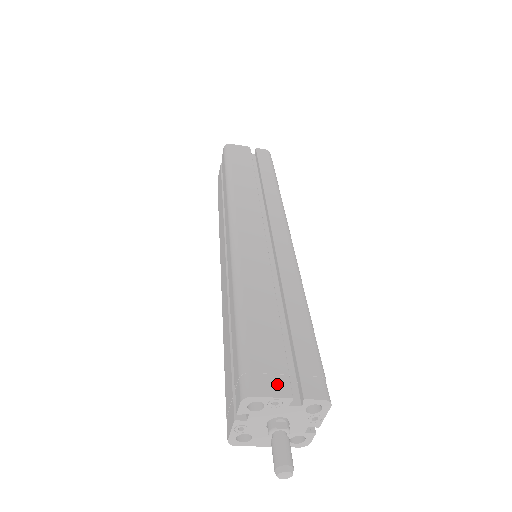
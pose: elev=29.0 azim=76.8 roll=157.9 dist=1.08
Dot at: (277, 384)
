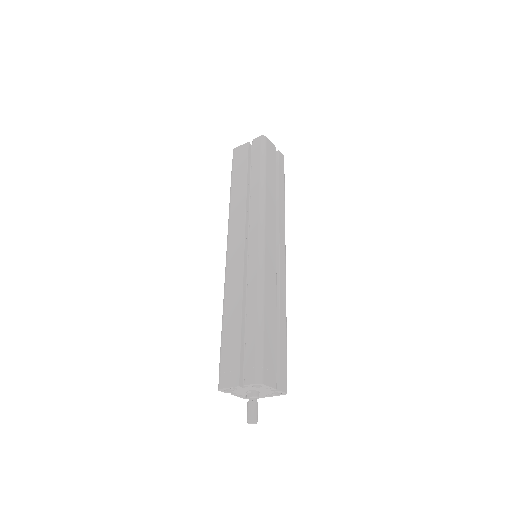
Dot at: (232, 378)
